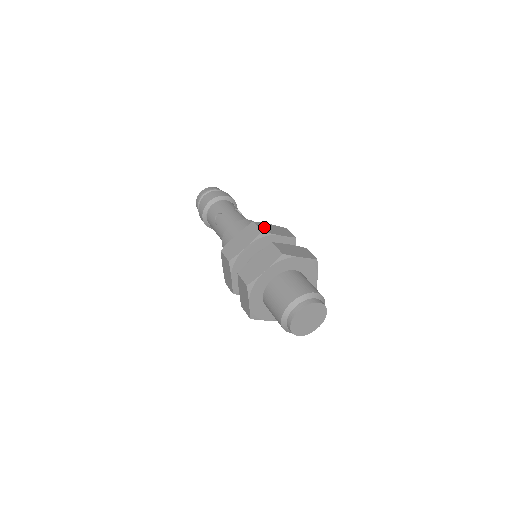
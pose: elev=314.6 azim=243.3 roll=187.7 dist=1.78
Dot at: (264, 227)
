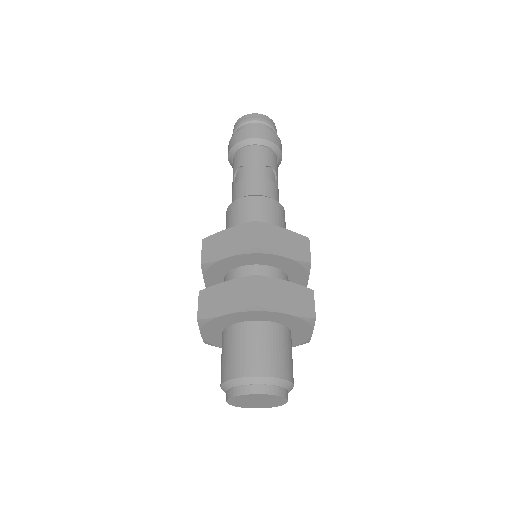
Dot at: (267, 236)
